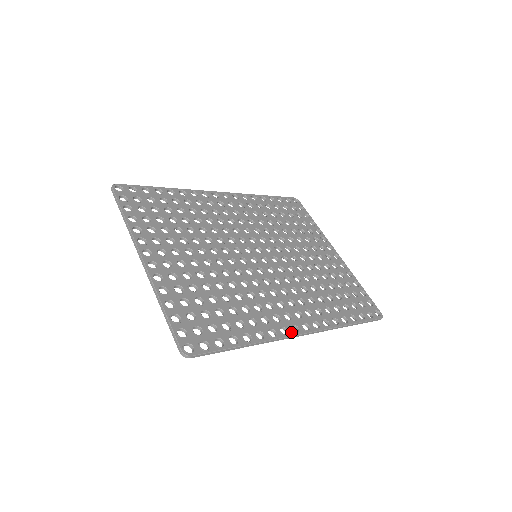
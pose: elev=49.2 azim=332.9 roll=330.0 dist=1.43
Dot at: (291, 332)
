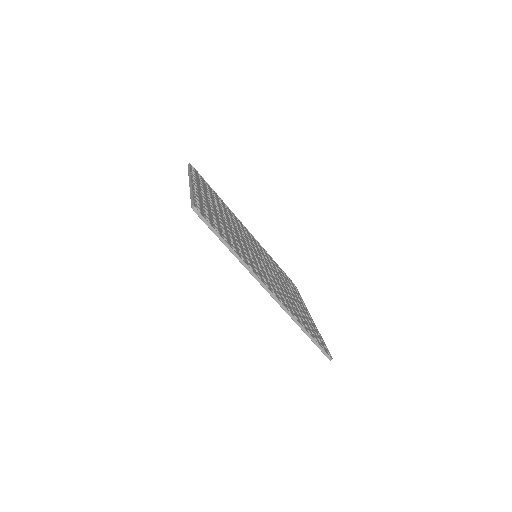
Dot at: (263, 282)
